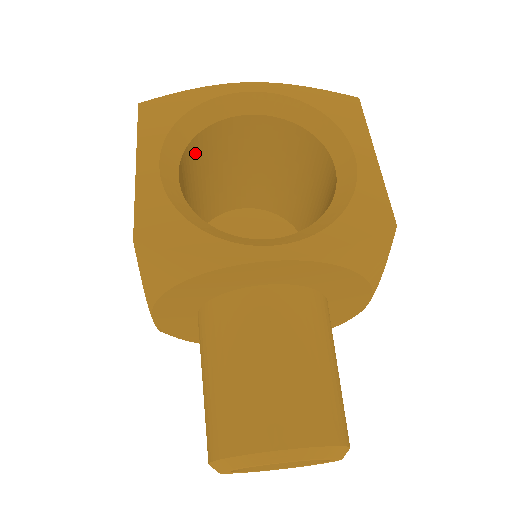
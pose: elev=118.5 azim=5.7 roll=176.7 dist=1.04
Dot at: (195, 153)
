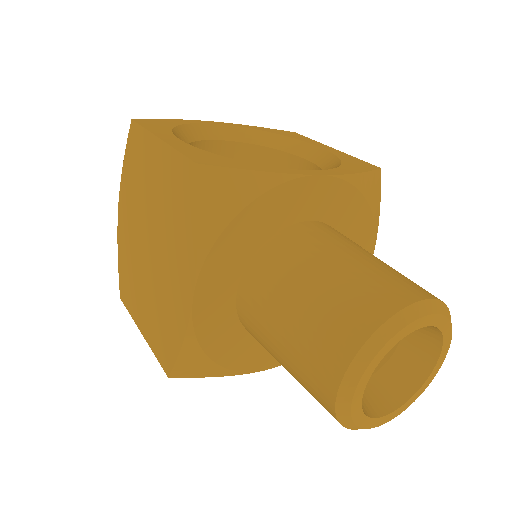
Dot at: occluded
